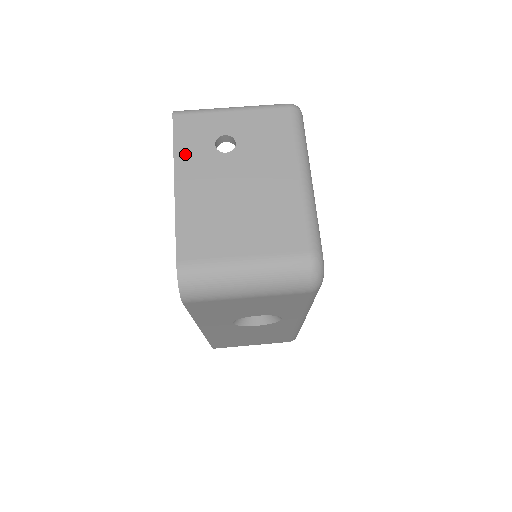
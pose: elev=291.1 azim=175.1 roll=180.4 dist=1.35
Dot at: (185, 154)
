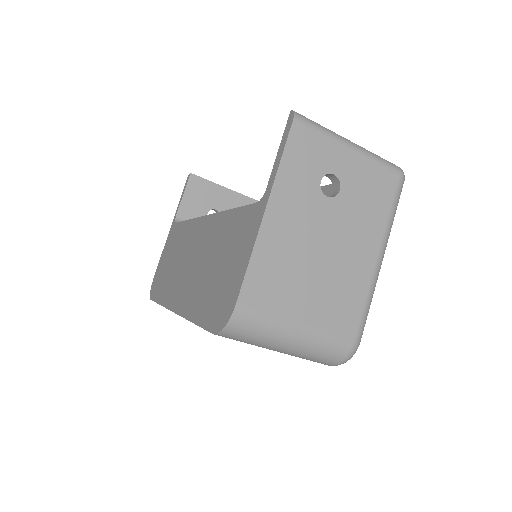
Dot at: (289, 177)
